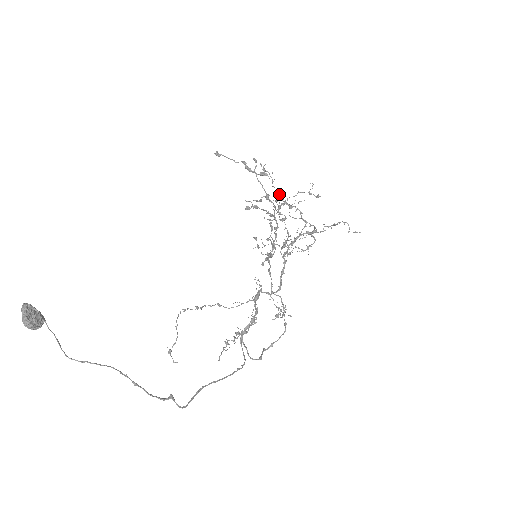
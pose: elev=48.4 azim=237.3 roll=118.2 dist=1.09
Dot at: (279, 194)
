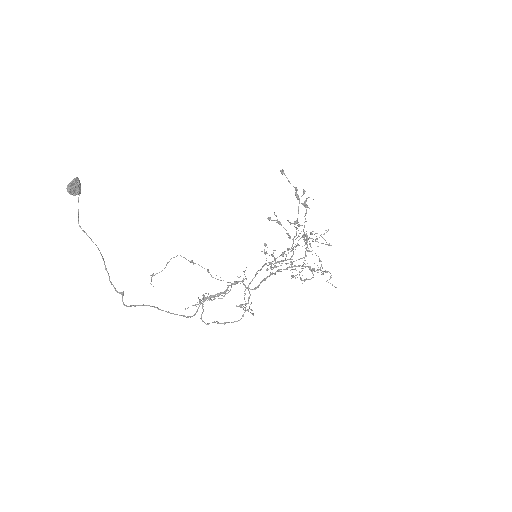
Dot at: (304, 226)
